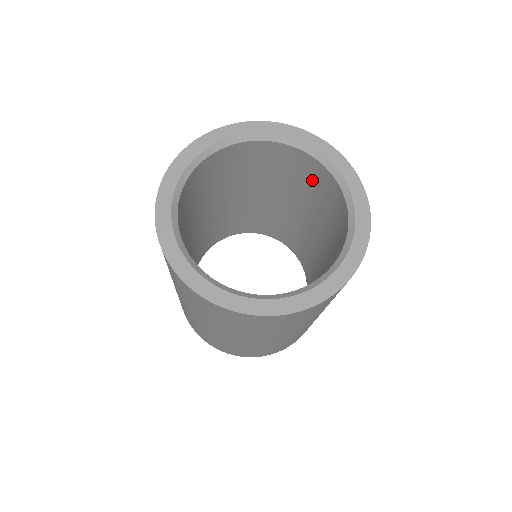
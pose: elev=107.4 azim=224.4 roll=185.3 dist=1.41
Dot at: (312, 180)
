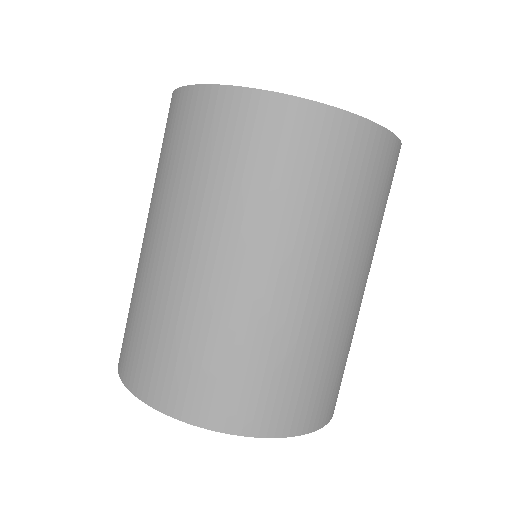
Dot at: occluded
